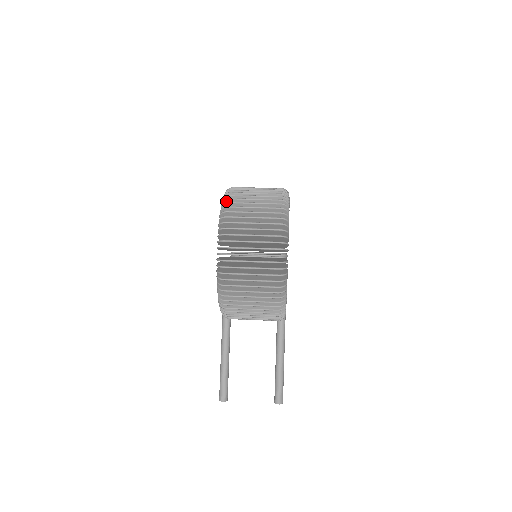
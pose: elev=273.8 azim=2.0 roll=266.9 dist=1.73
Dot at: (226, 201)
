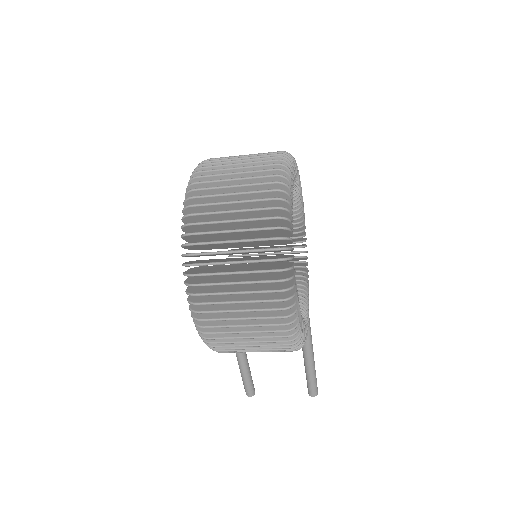
Dot at: (187, 236)
